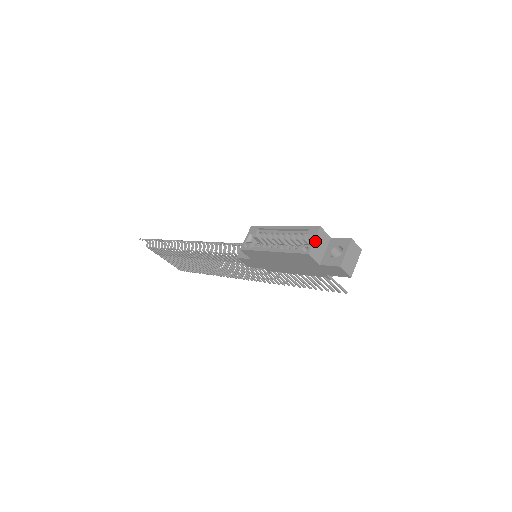
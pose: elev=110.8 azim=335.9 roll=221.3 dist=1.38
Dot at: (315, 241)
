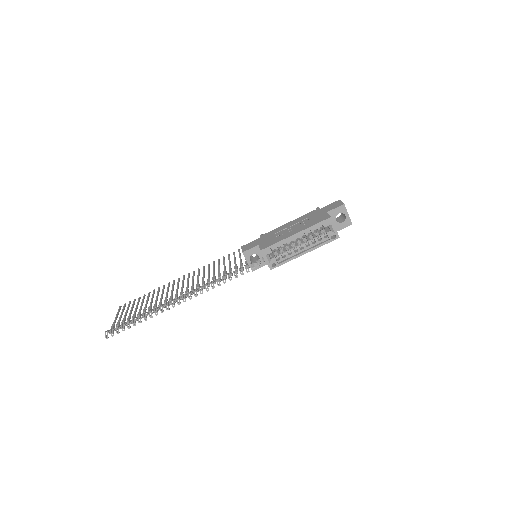
Dot at: occluded
